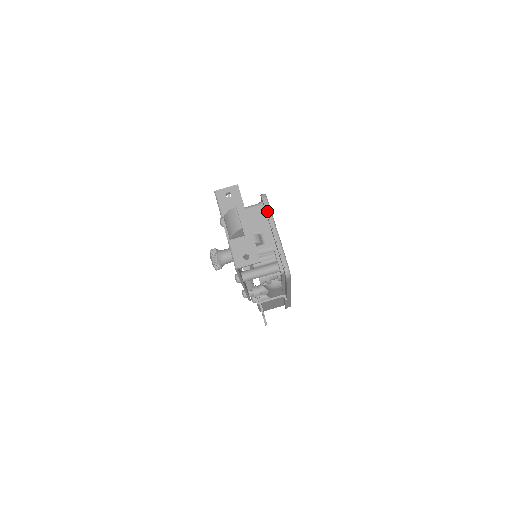
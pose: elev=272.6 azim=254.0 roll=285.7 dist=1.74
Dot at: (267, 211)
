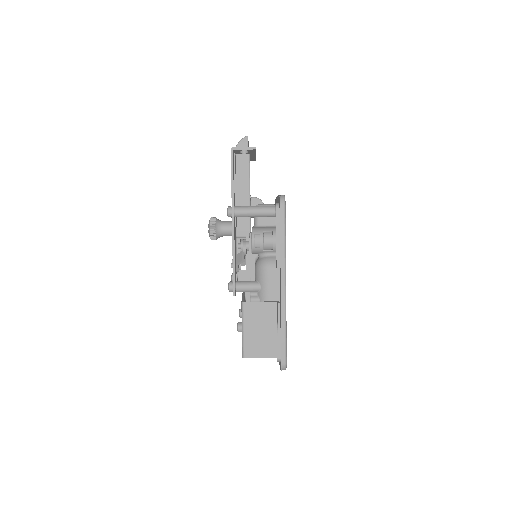
Dot at: occluded
